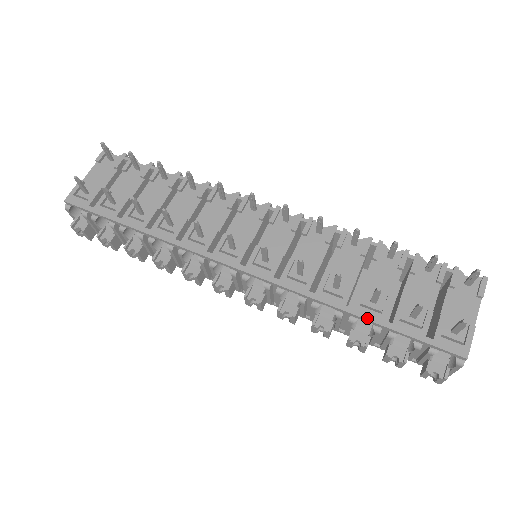
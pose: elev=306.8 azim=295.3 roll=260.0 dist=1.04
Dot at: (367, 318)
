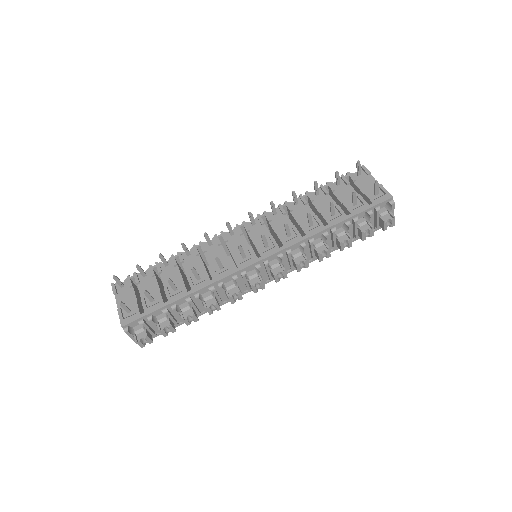
Dot at: (339, 222)
